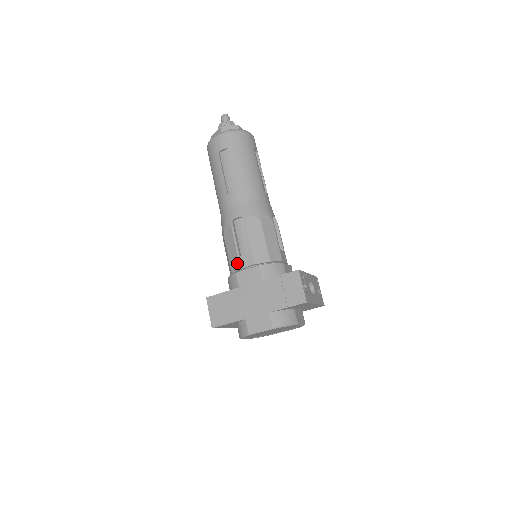
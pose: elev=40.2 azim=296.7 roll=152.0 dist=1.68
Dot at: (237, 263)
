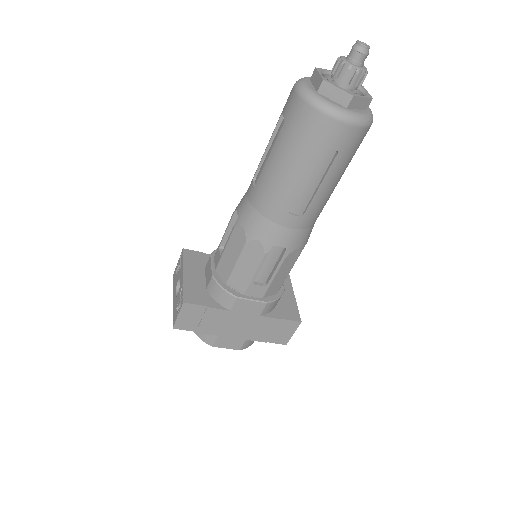
Dot at: (244, 287)
